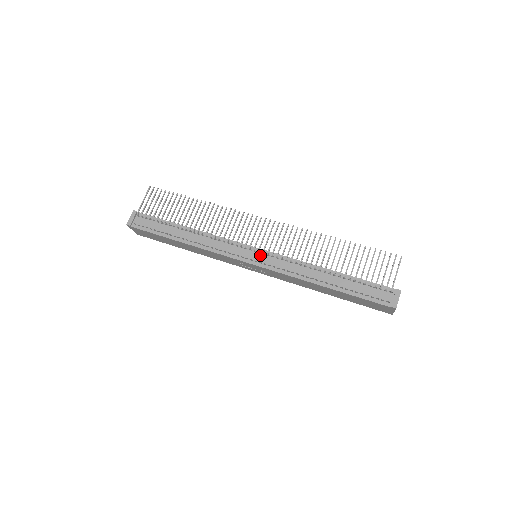
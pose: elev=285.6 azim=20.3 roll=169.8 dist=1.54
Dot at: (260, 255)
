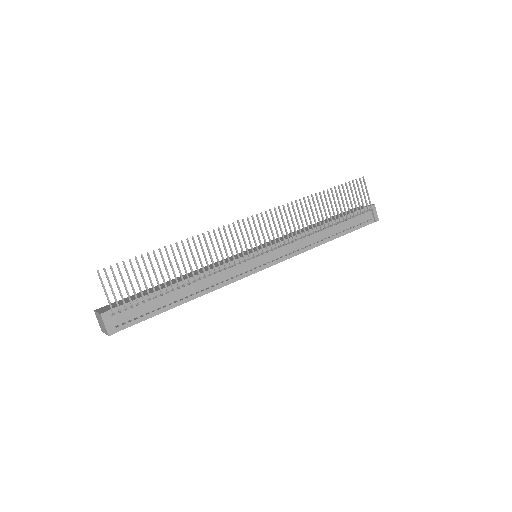
Dot at: (268, 254)
